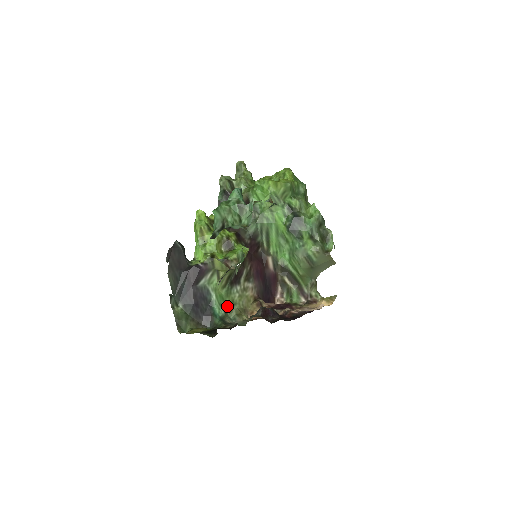
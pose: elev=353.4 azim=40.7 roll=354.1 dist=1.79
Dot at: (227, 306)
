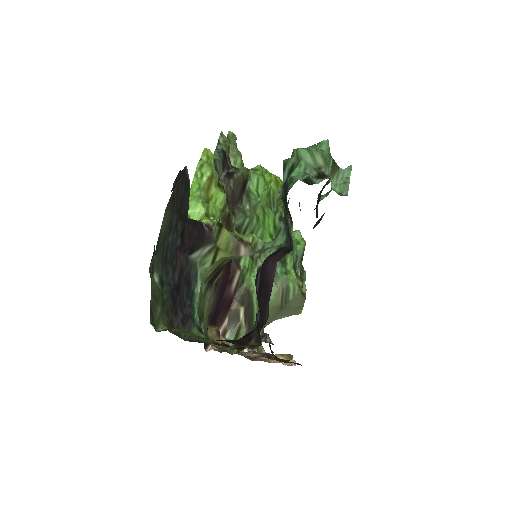
Dot at: (200, 314)
